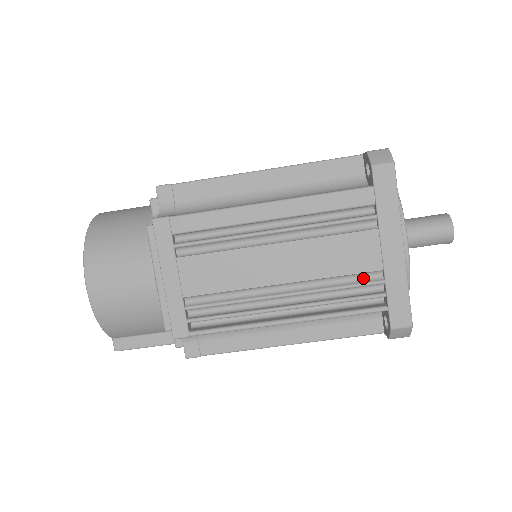
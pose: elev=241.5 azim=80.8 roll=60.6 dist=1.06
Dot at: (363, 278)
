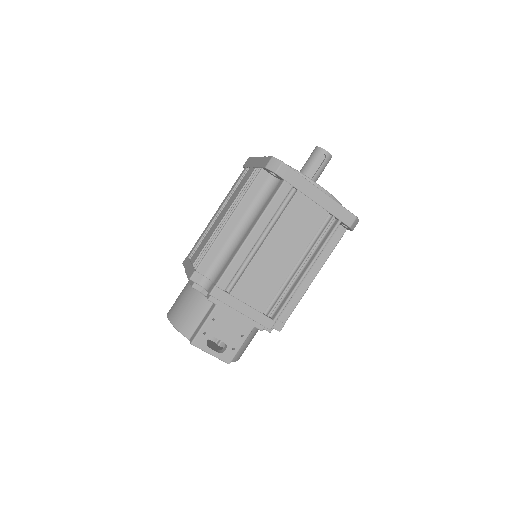
Dot at: occluded
